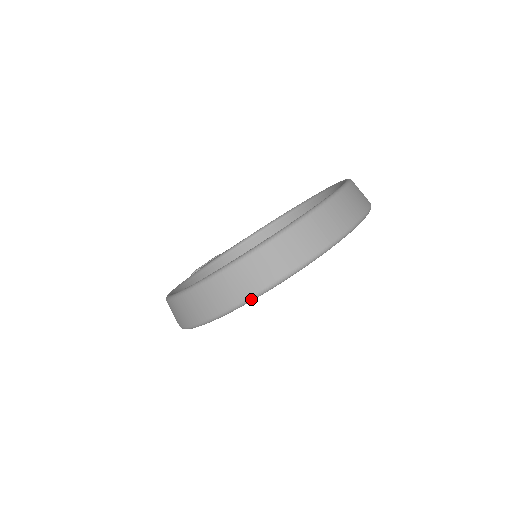
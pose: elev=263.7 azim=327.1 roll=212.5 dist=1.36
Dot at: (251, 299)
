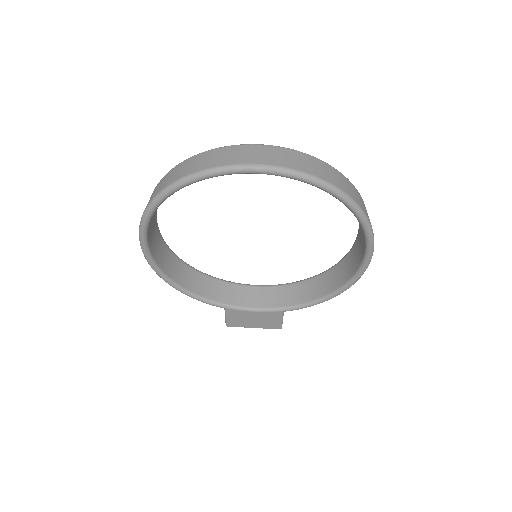
Dot at: (161, 193)
